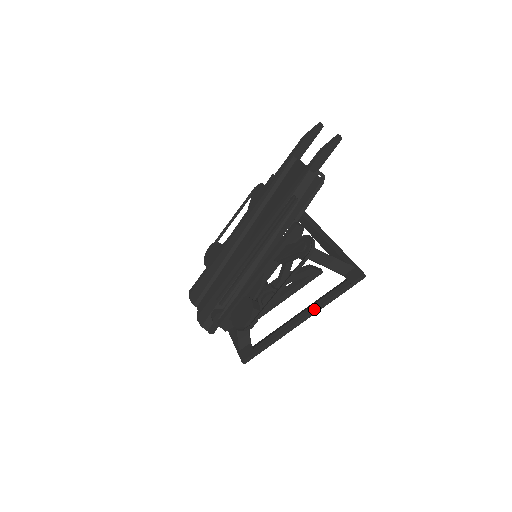
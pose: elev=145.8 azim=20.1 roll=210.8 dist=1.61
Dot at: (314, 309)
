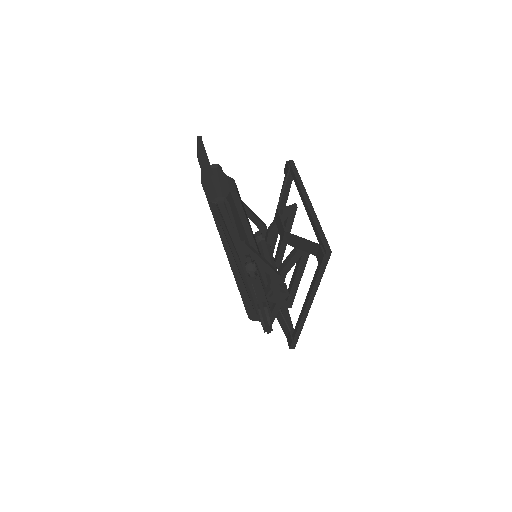
Dot at: (309, 296)
